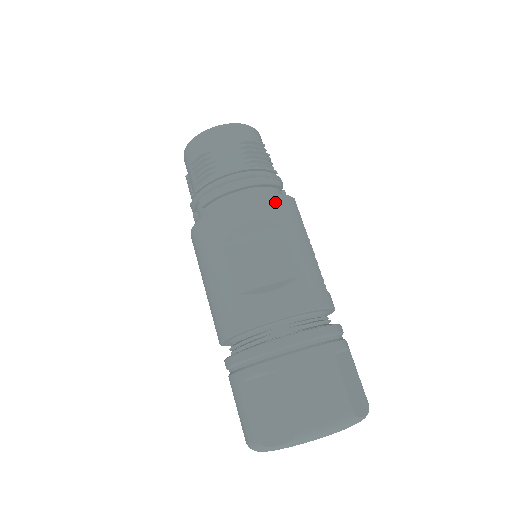
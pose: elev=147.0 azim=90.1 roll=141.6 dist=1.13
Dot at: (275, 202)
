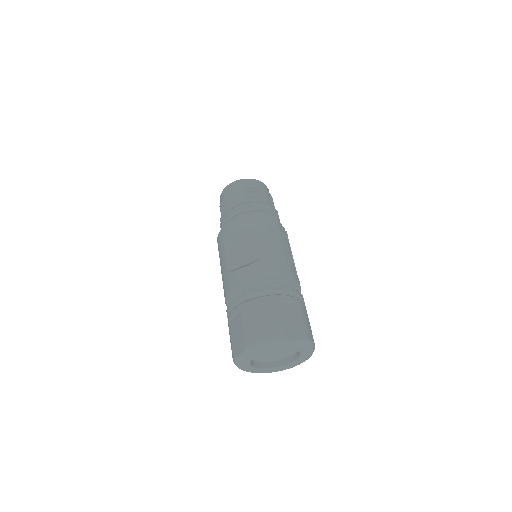
Dot at: (255, 218)
